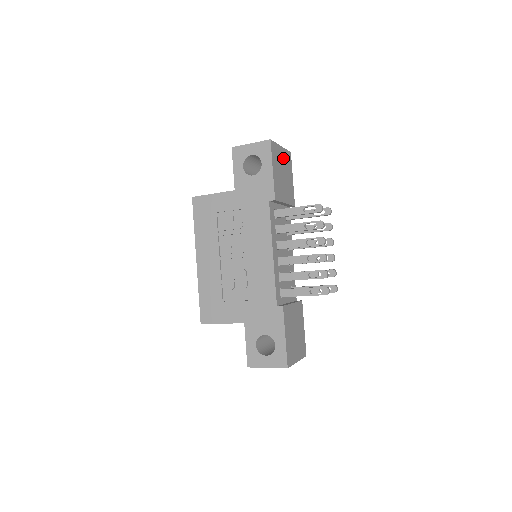
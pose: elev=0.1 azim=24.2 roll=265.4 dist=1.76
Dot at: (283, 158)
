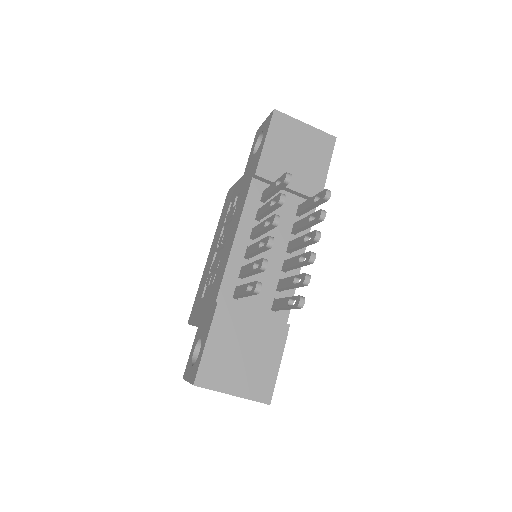
Dot at: (307, 138)
